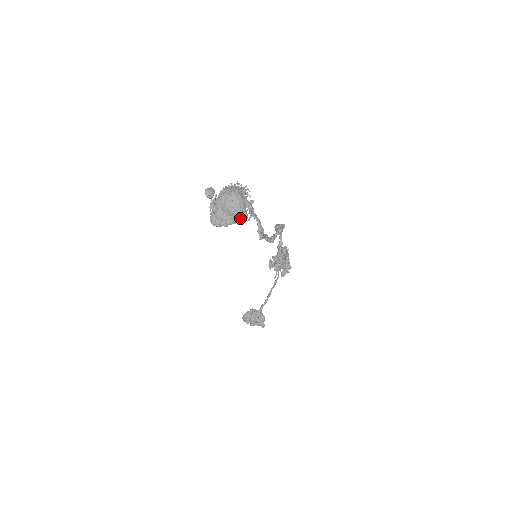
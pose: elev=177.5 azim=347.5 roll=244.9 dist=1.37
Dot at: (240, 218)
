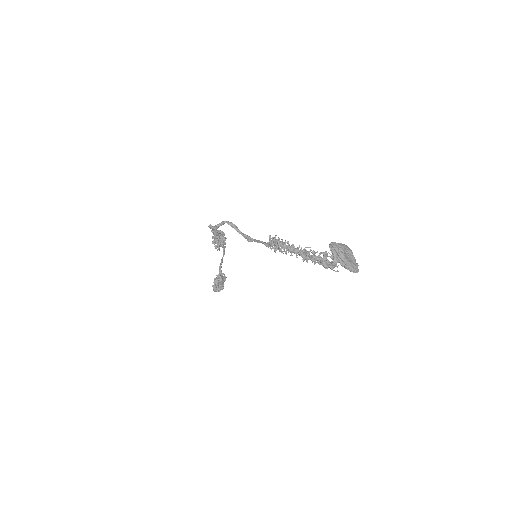
Dot at: (352, 253)
